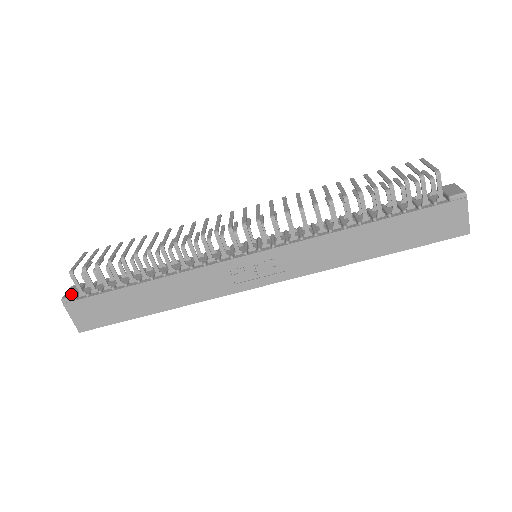
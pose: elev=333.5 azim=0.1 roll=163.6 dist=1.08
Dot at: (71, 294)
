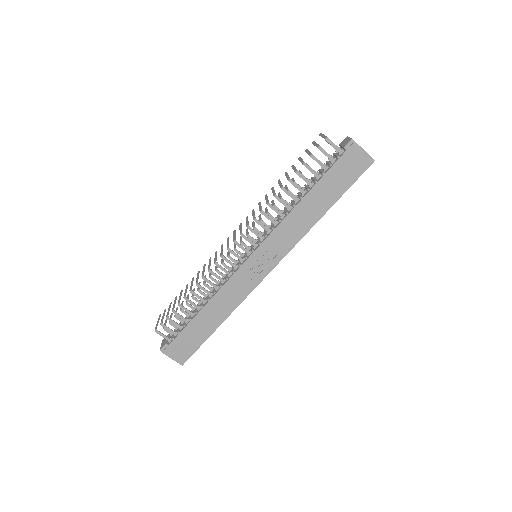
Dot at: (164, 344)
